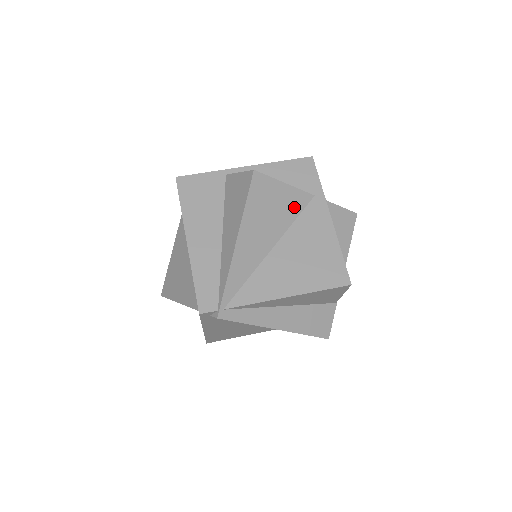
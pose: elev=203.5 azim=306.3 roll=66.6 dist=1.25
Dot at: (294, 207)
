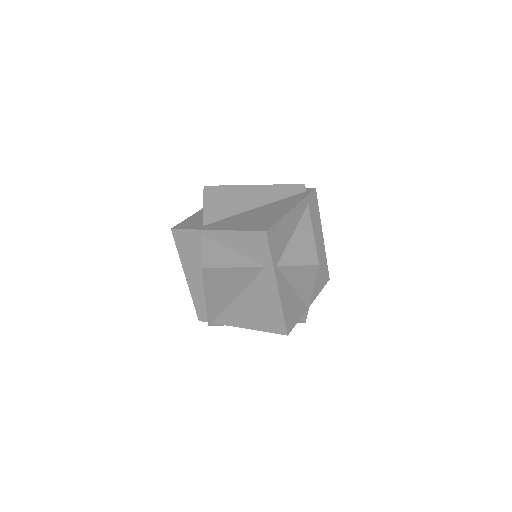
Dot at: (248, 276)
